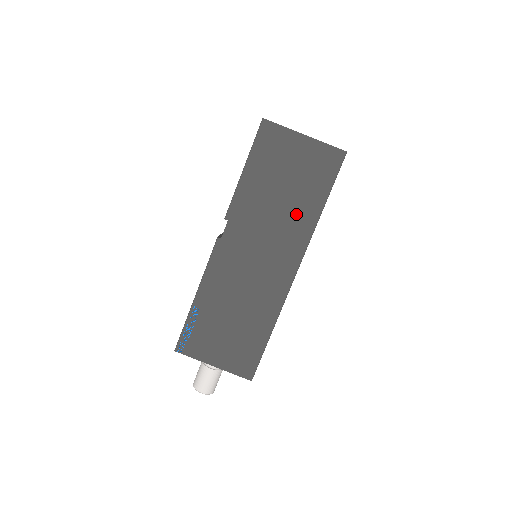
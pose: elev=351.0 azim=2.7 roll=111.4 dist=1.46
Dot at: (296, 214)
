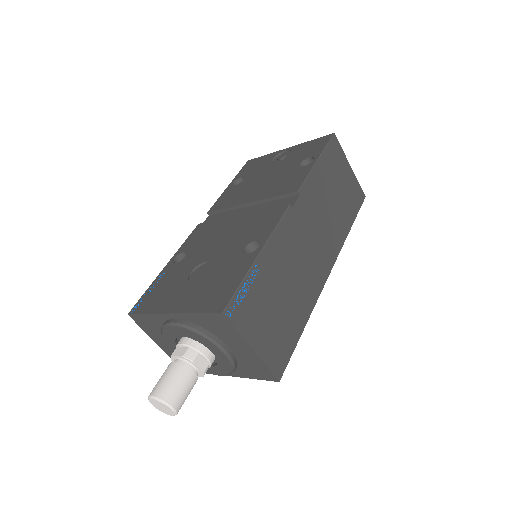
Dot at: (338, 222)
